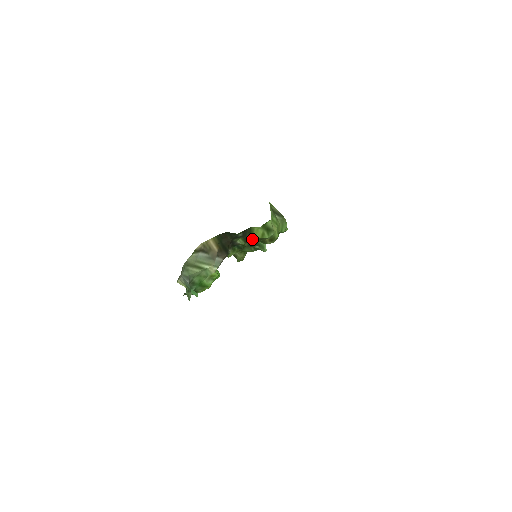
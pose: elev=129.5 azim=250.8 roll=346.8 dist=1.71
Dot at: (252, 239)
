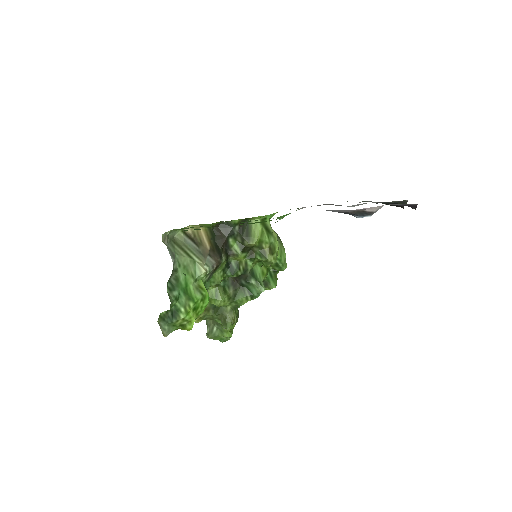
Dot at: (250, 239)
